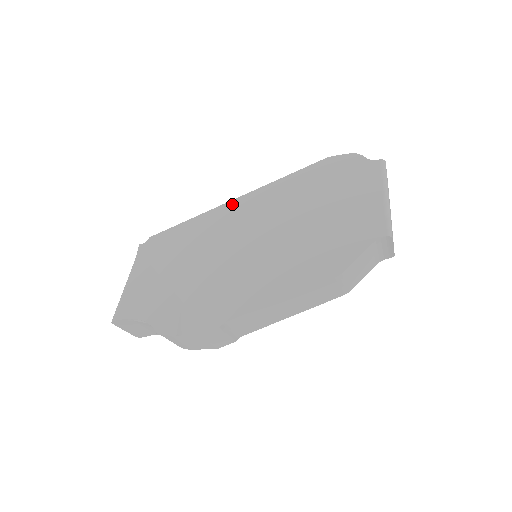
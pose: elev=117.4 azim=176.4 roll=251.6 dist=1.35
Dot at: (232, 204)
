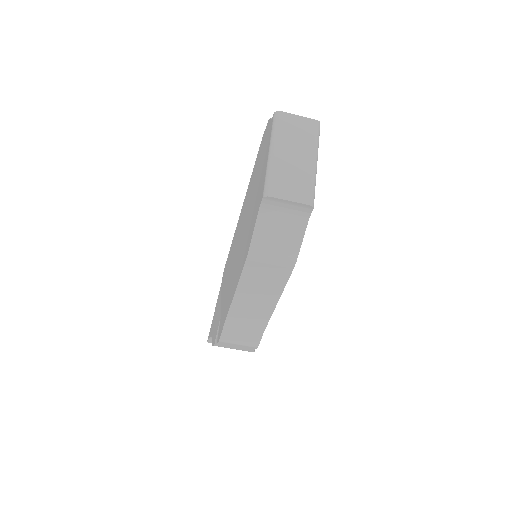
Dot at: (239, 218)
